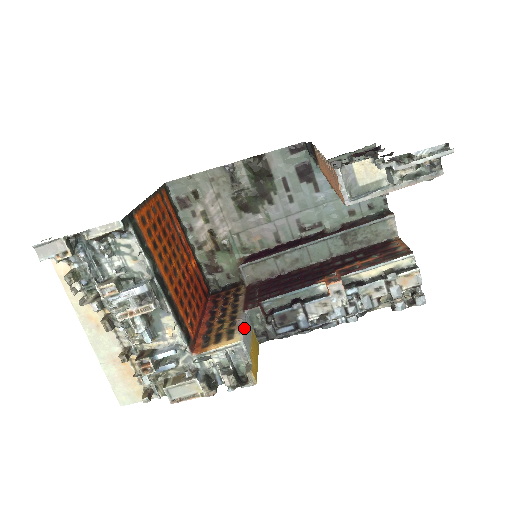
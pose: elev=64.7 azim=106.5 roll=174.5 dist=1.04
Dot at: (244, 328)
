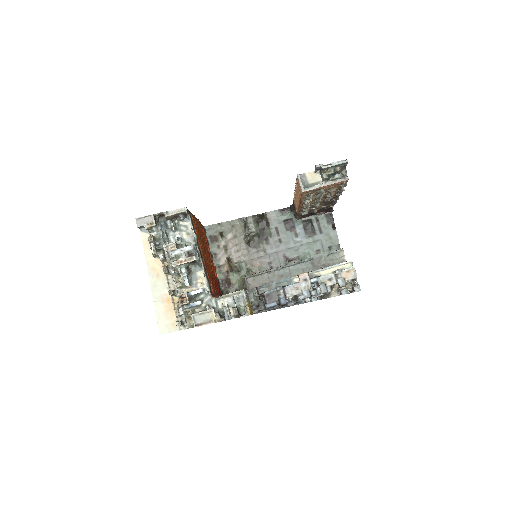
Dot at: (245, 290)
